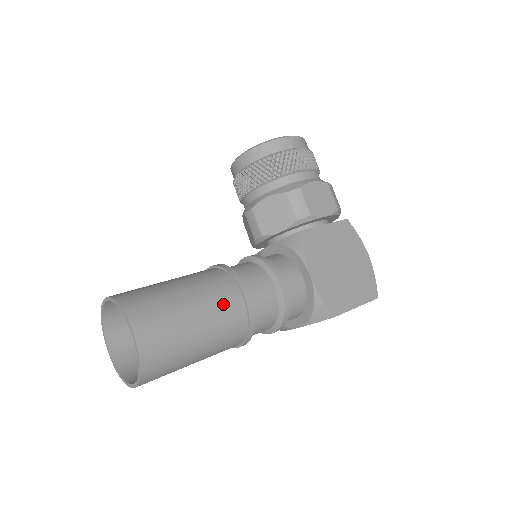
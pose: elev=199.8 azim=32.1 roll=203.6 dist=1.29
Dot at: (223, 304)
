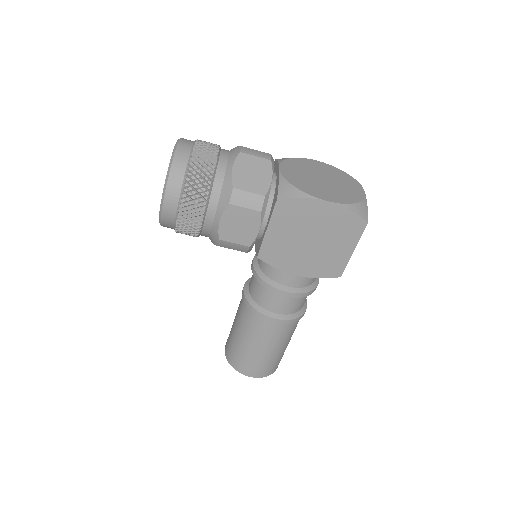
Dot at: (268, 334)
